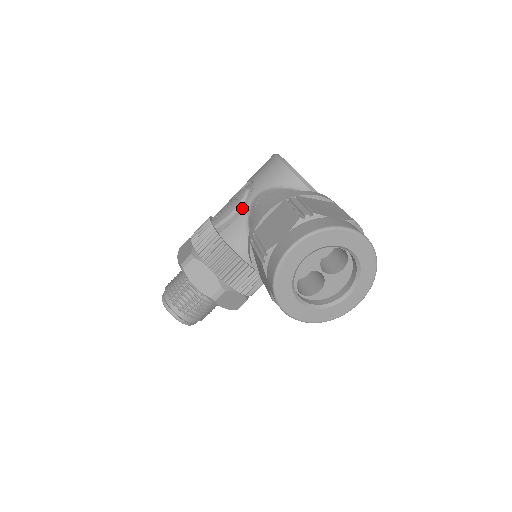
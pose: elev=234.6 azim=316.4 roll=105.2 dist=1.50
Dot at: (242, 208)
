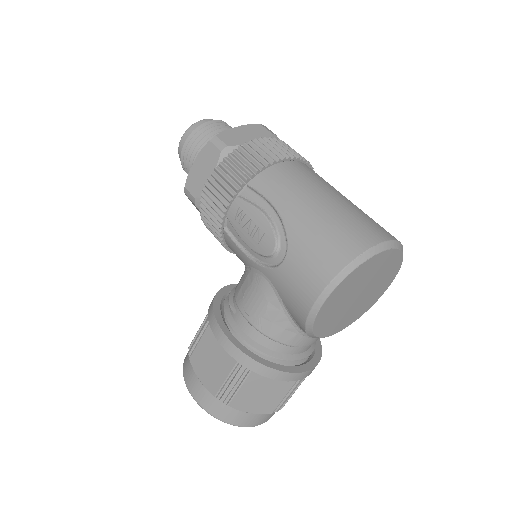
Dot at: (254, 255)
